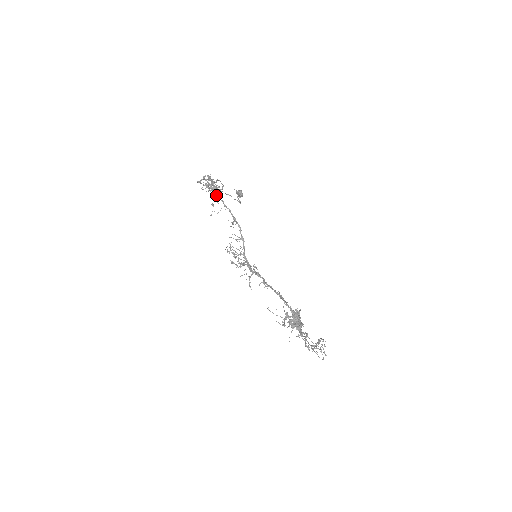
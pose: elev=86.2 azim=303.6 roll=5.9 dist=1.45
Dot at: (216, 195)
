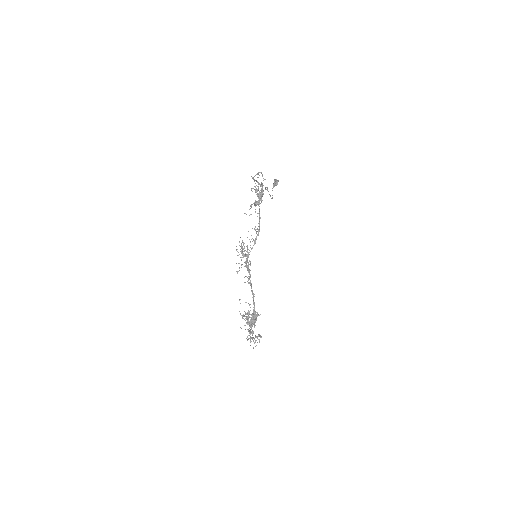
Dot at: (258, 203)
